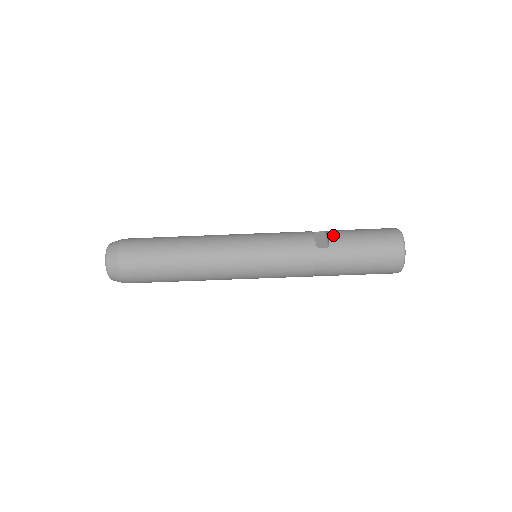
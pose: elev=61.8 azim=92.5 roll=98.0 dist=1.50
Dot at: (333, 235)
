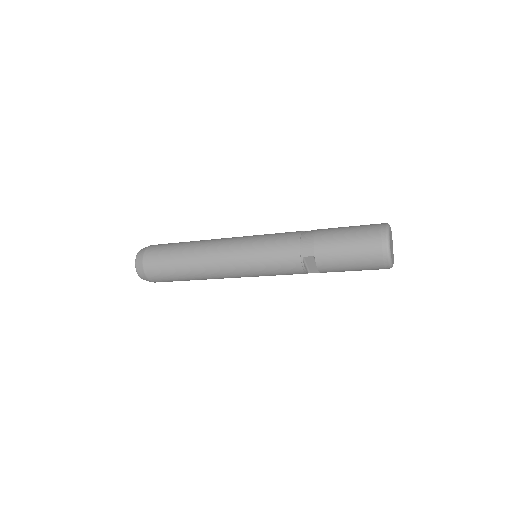
Dot at: (322, 270)
